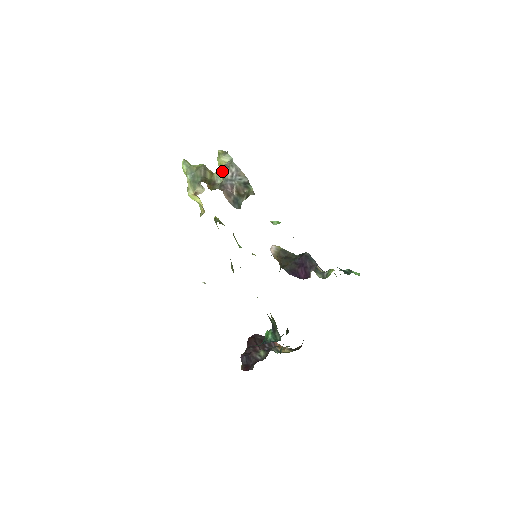
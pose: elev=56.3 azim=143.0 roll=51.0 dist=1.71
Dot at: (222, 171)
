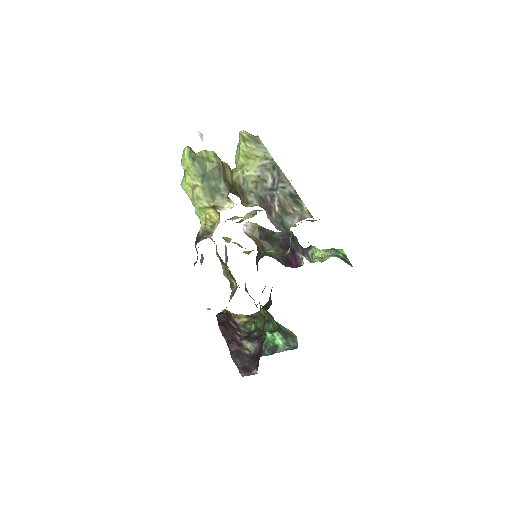
Dot at: (254, 172)
